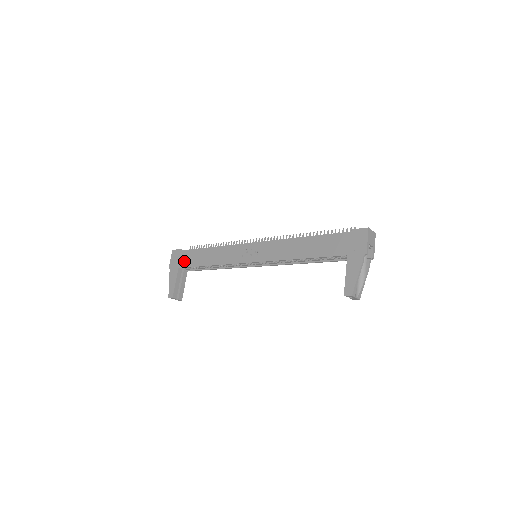
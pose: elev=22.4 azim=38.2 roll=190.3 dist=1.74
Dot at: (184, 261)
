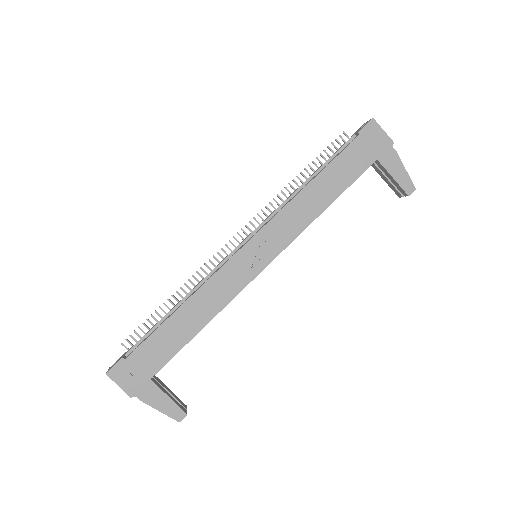
Dot at: (151, 363)
